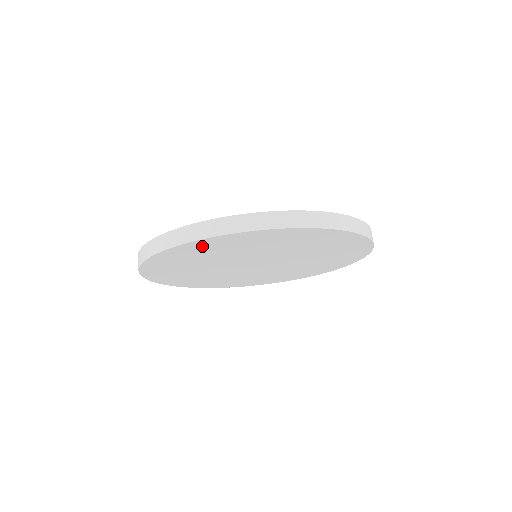
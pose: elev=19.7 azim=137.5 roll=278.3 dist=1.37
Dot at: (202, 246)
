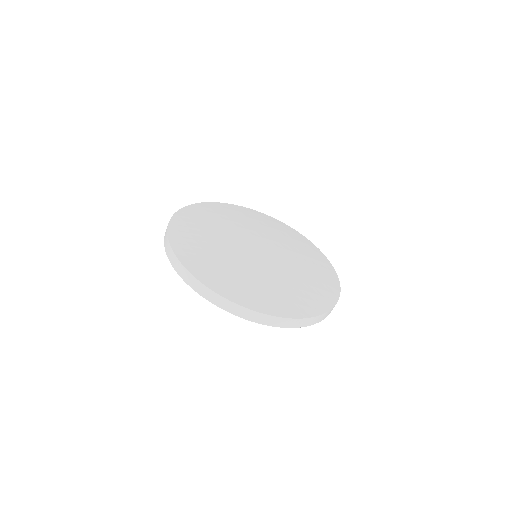
Dot at: occluded
